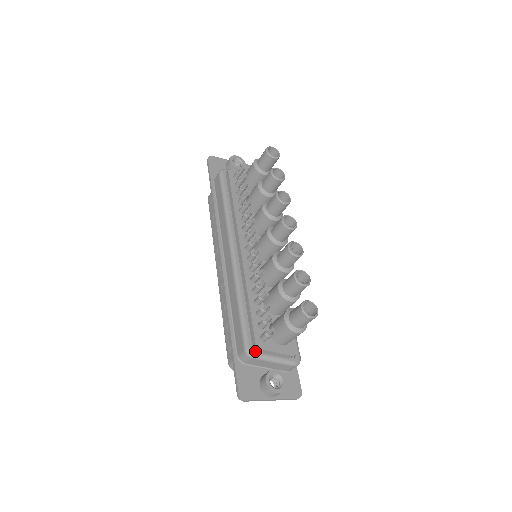
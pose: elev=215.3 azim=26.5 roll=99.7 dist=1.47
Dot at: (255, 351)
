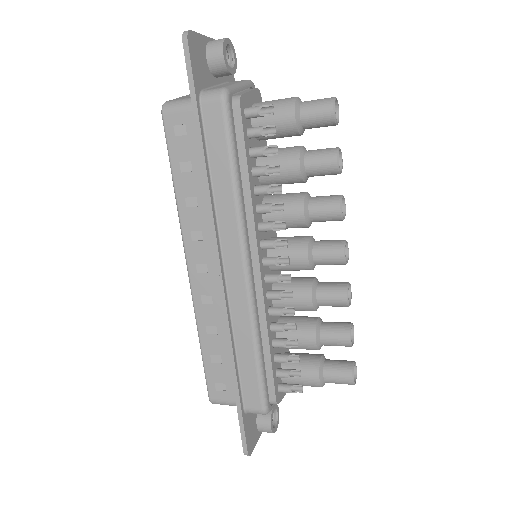
Dot at: (271, 406)
